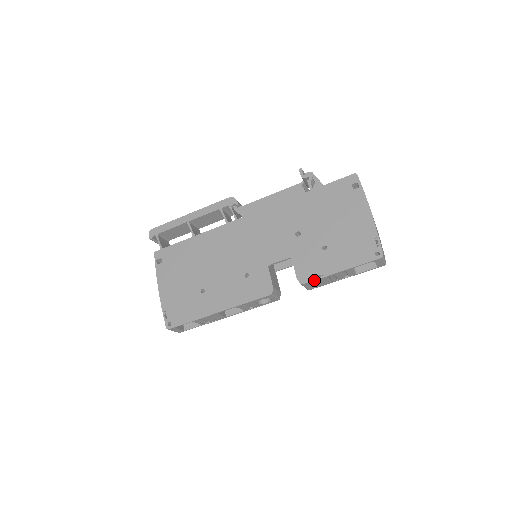
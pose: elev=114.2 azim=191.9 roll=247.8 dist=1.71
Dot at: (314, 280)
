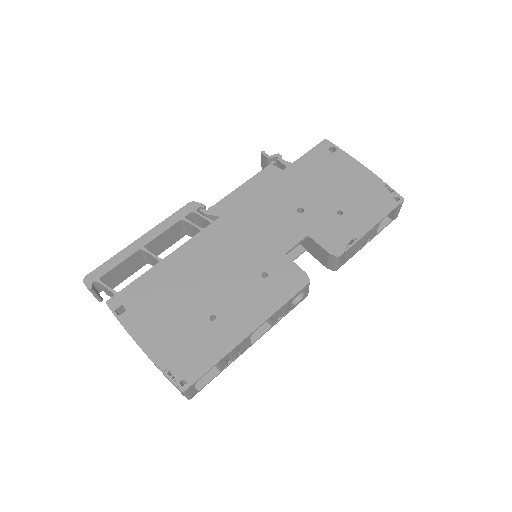
Dot at: (350, 247)
